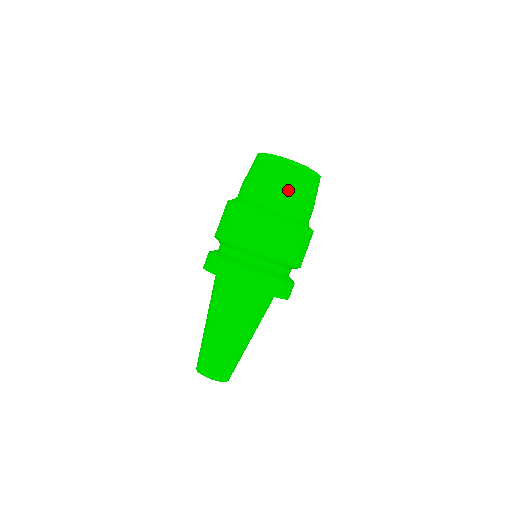
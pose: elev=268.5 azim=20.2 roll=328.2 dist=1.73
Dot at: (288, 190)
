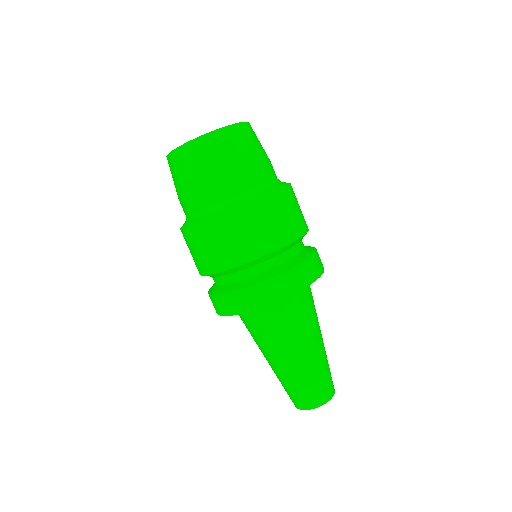
Dot at: (242, 163)
